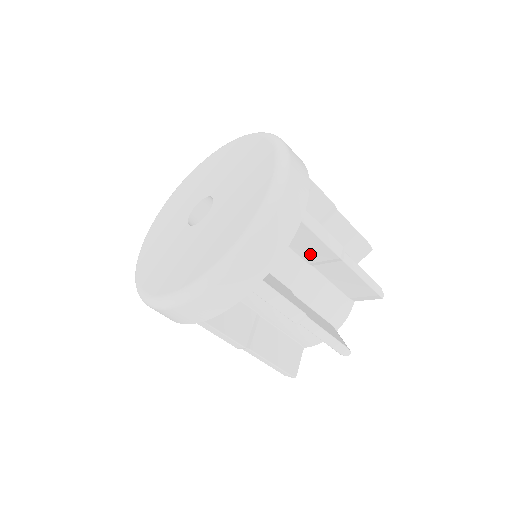
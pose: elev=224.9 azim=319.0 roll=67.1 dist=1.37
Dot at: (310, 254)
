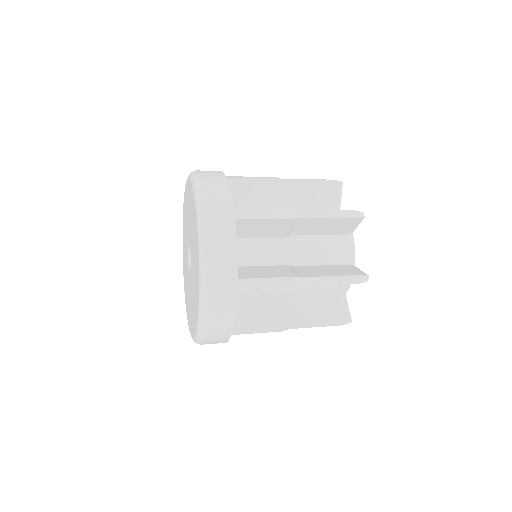
Dot at: occluded
